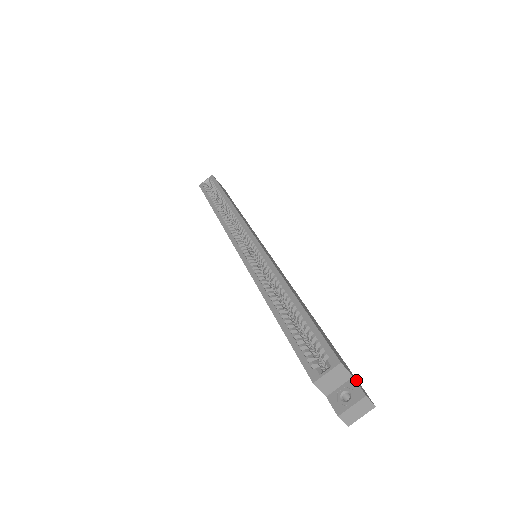
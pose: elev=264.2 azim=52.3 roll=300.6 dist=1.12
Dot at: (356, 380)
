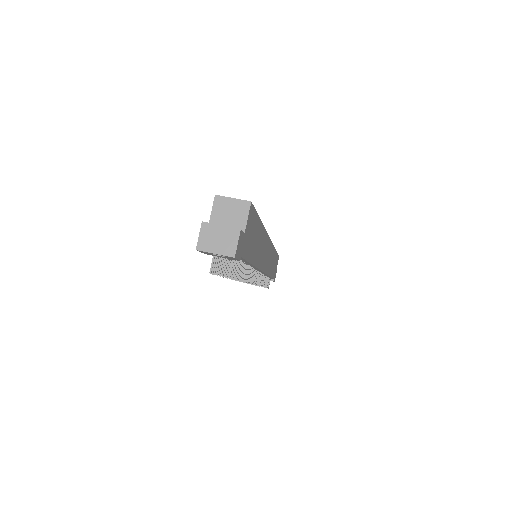
Dot at: (243, 243)
